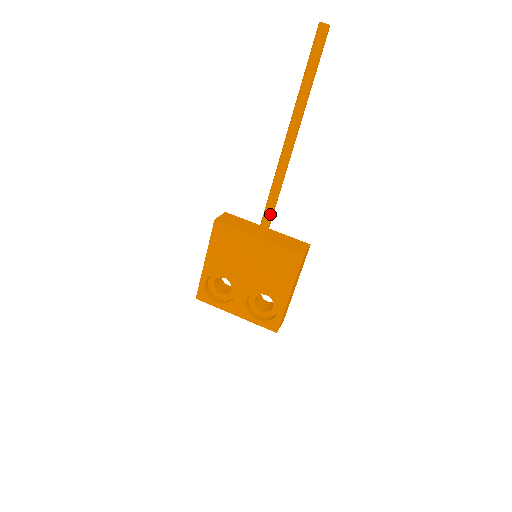
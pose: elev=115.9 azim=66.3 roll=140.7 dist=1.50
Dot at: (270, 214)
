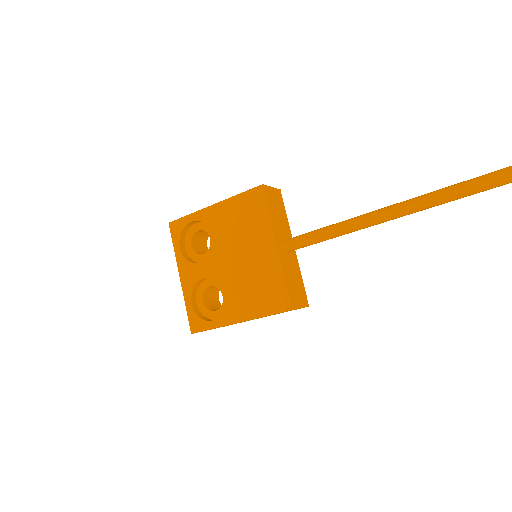
Dot at: (311, 241)
